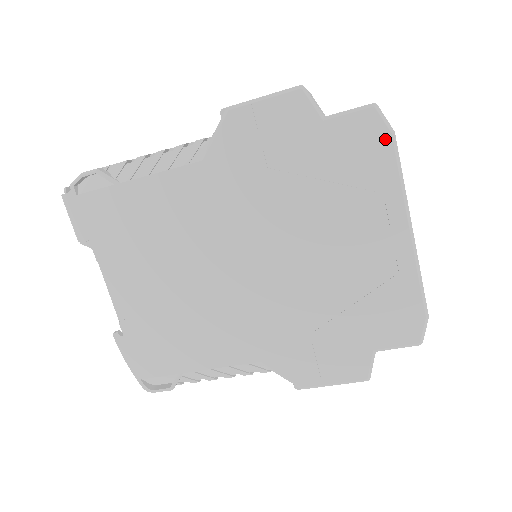
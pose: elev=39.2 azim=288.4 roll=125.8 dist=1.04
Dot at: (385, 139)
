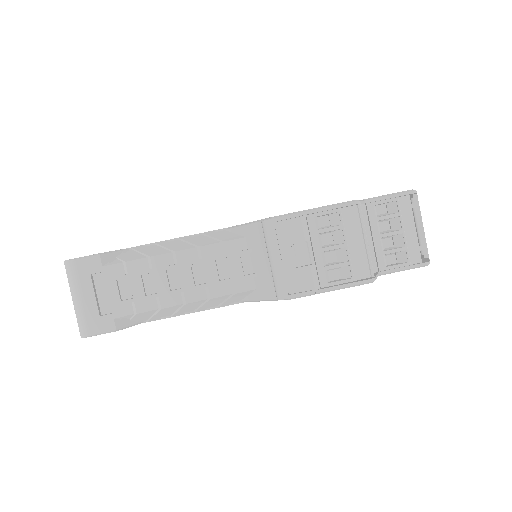
Dot at: occluded
